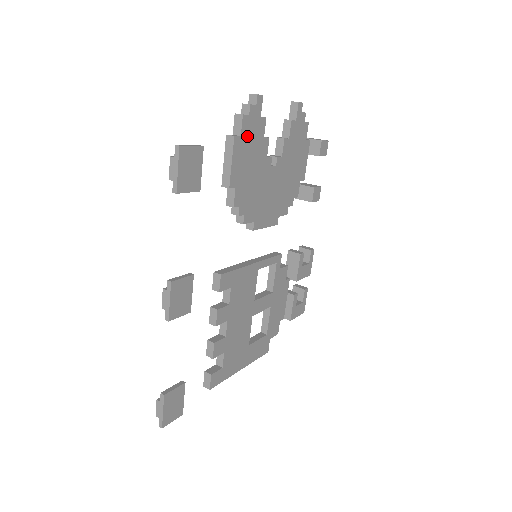
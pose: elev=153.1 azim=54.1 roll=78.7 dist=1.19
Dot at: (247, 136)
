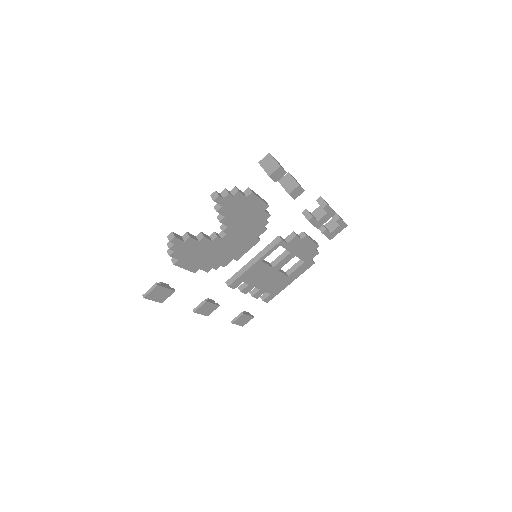
Dot at: (183, 255)
